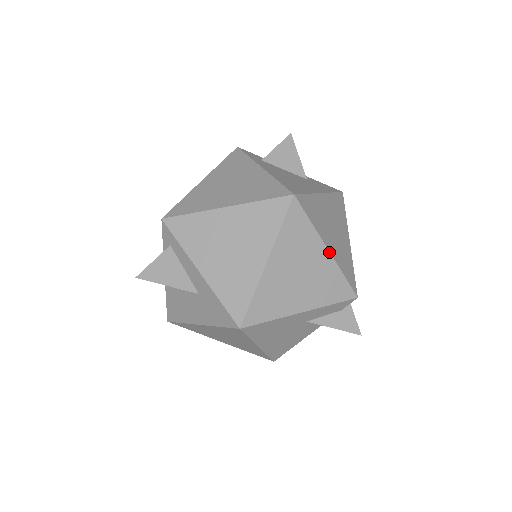
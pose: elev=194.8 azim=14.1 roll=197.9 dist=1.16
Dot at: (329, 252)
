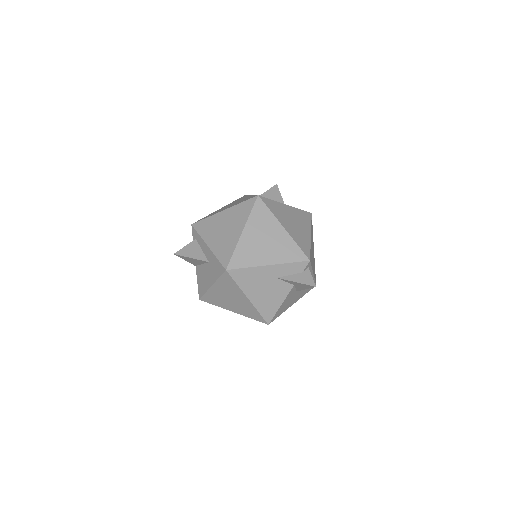
Dot at: (285, 229)
